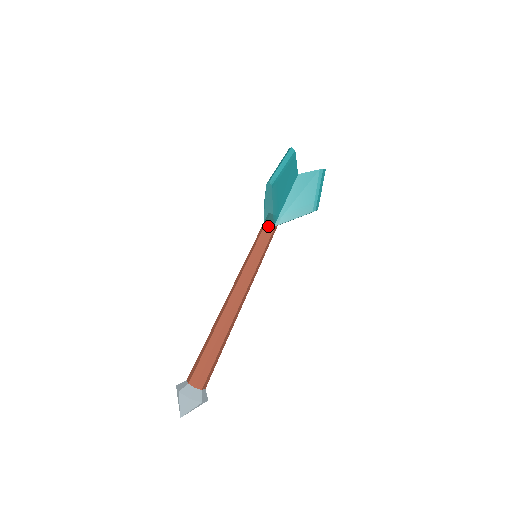
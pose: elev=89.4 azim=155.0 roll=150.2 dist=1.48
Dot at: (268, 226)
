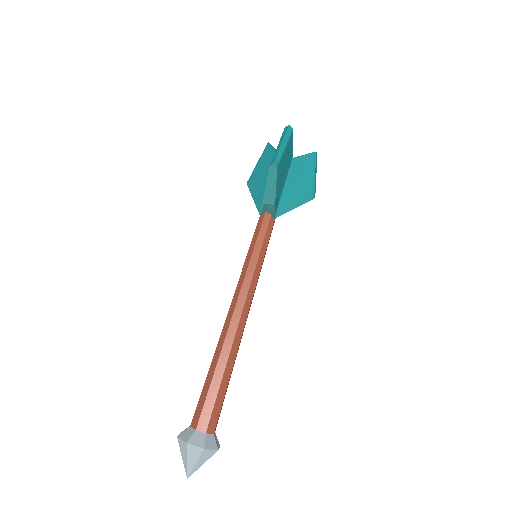
Dot at: (268, 219)
